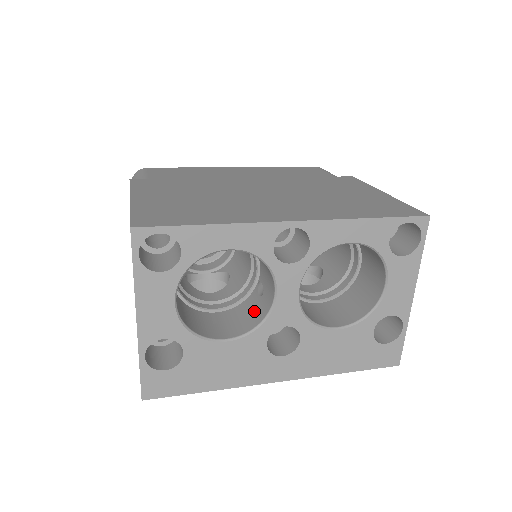
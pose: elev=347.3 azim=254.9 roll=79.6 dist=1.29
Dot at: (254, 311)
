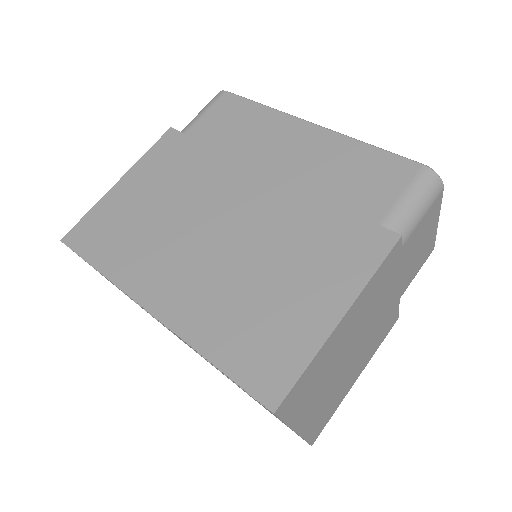
Dot at: occluded
